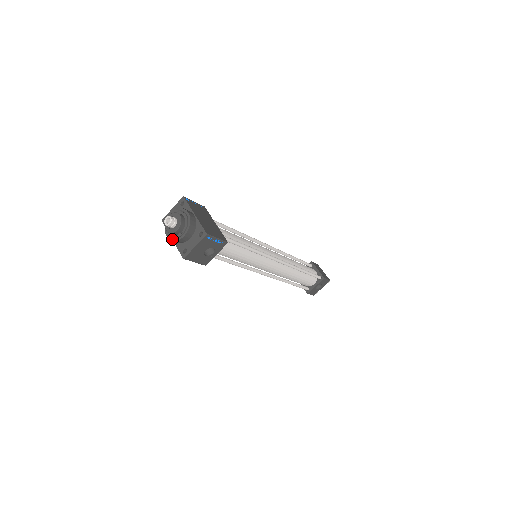
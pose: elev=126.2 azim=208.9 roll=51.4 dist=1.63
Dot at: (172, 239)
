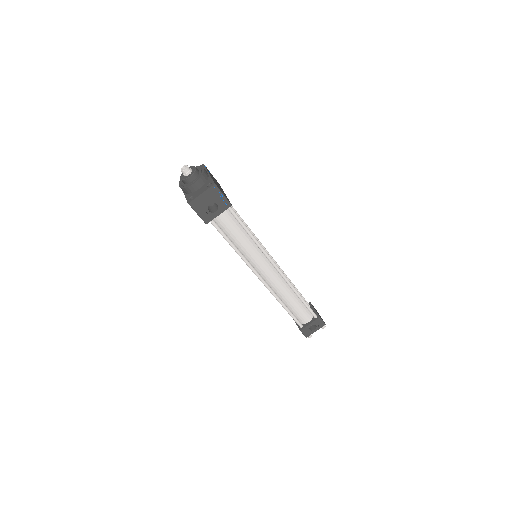
Dot at: (183, 187)
